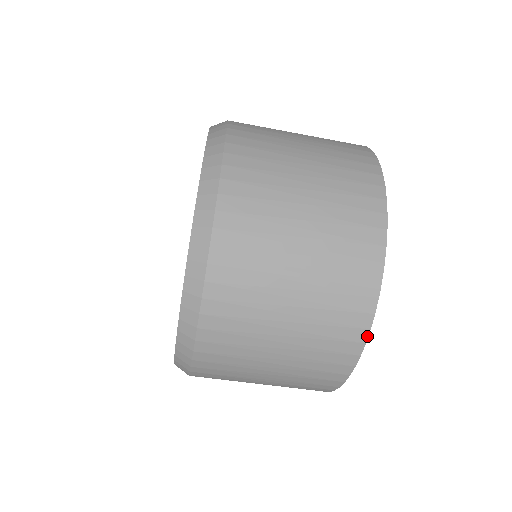
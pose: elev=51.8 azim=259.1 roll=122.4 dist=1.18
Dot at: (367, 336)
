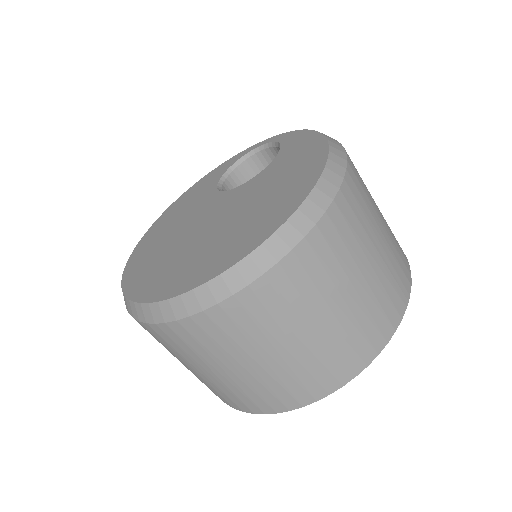
Dot at: (391, 336)
